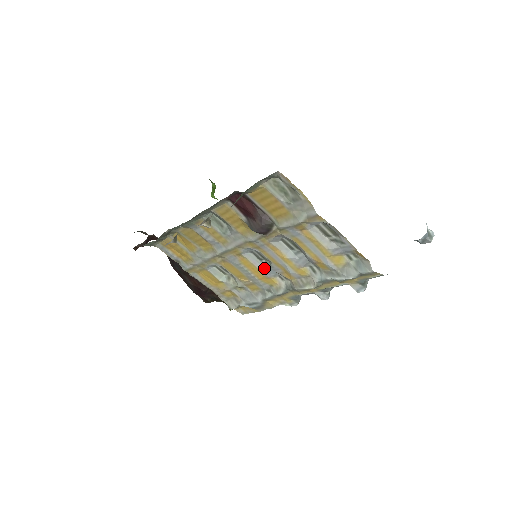
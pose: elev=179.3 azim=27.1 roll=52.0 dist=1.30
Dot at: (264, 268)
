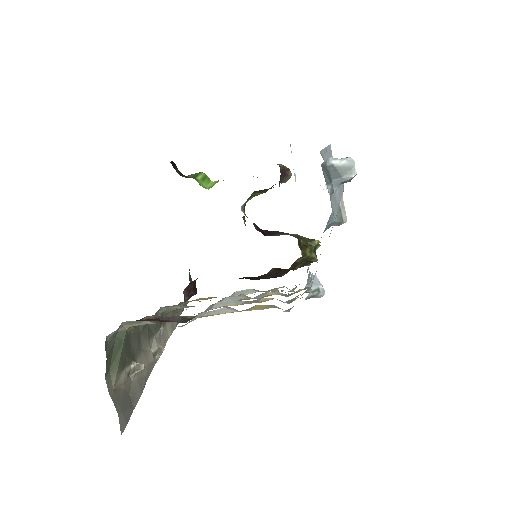
Dot at: (249, 298)
